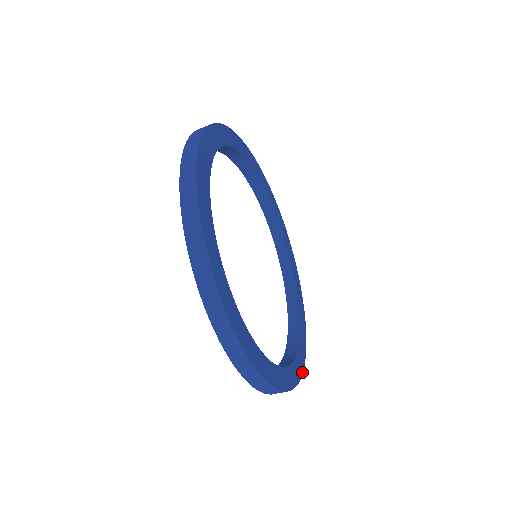
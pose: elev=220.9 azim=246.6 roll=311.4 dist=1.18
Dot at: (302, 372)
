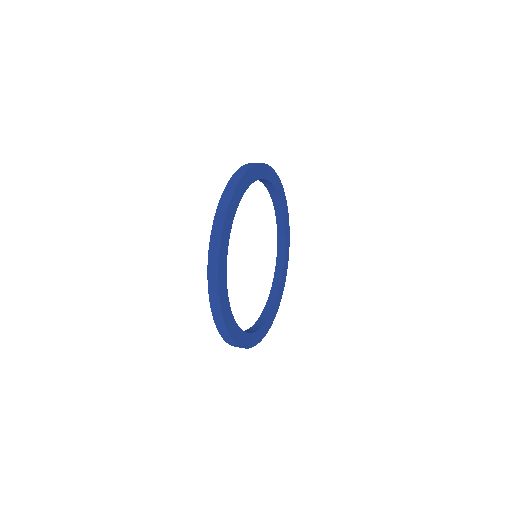
Dot at: (270, 327)
